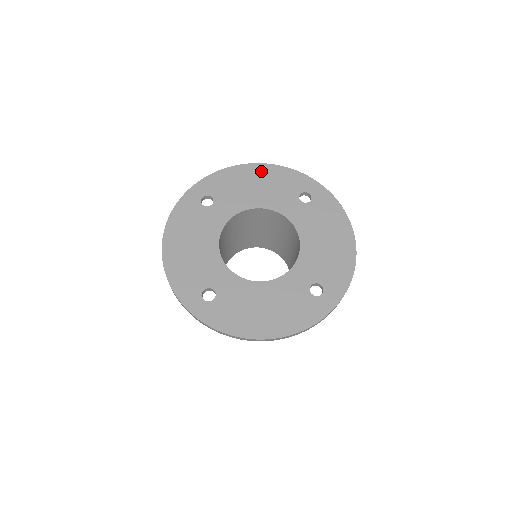
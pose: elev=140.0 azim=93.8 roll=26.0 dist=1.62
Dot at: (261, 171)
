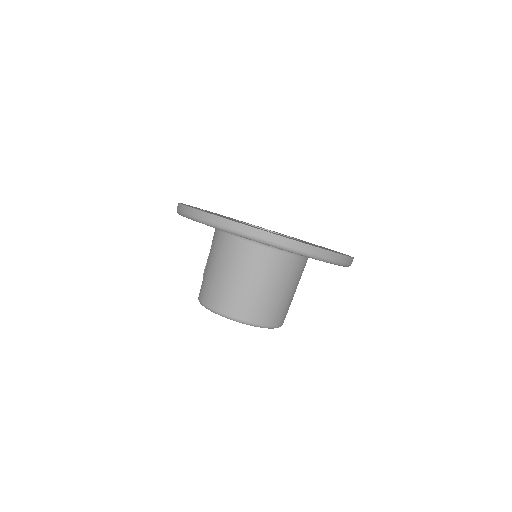
Dot at: occluded
